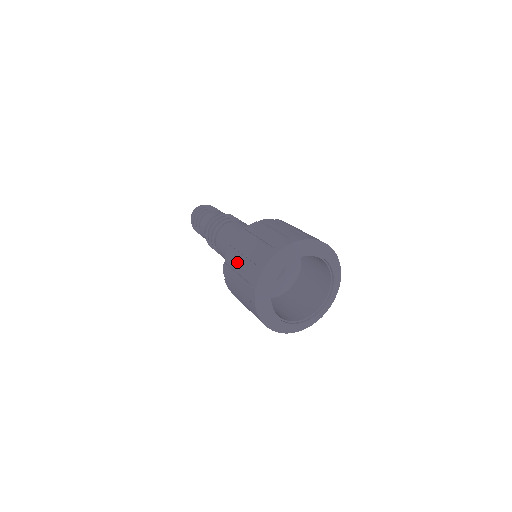
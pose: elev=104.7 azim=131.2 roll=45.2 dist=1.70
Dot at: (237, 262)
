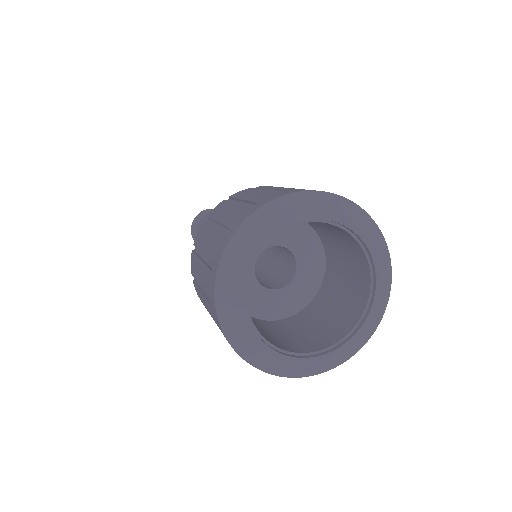
Dot at: (222, 212)
